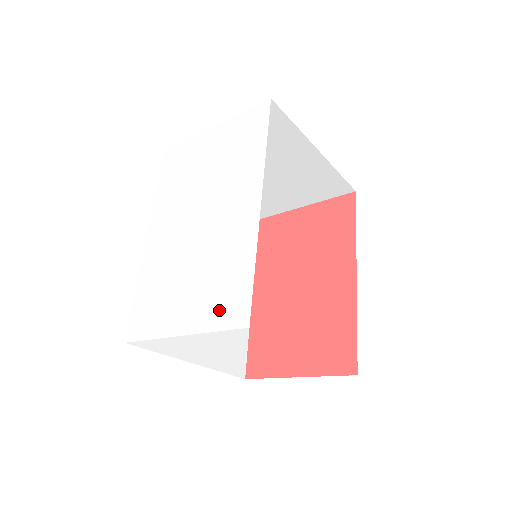
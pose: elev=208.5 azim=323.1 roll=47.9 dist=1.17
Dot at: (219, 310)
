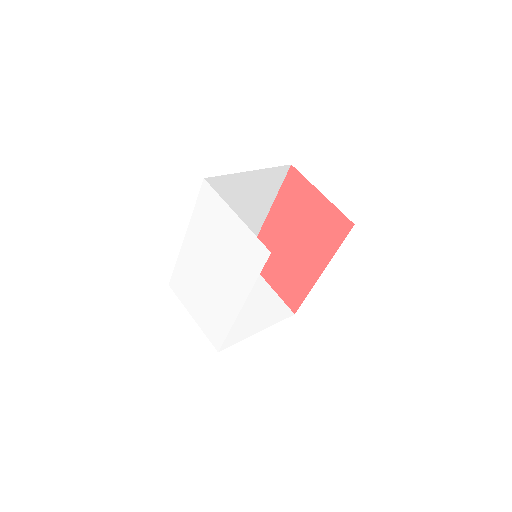
Dot at: (209, 330)
